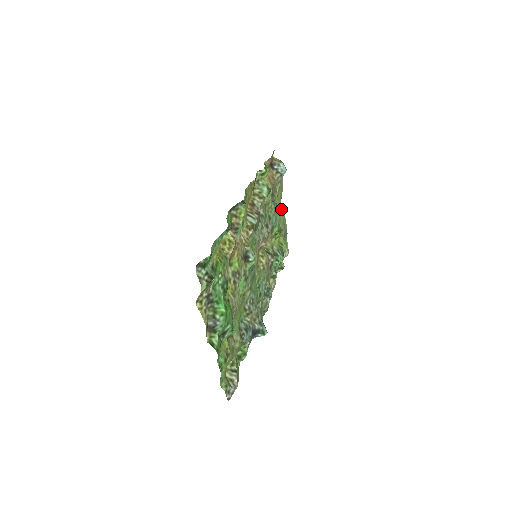
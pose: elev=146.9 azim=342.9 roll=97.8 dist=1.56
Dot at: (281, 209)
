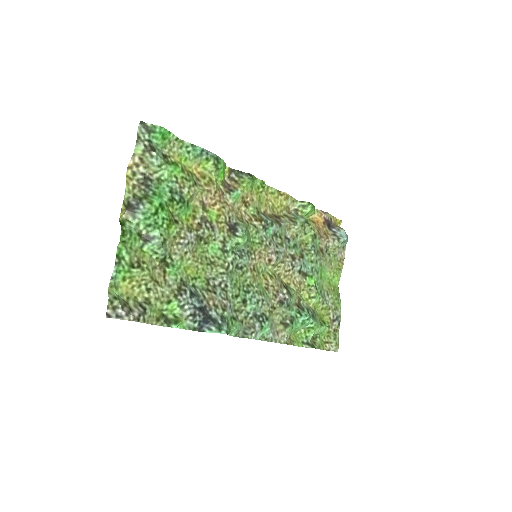
Dot at: (337, 289)
